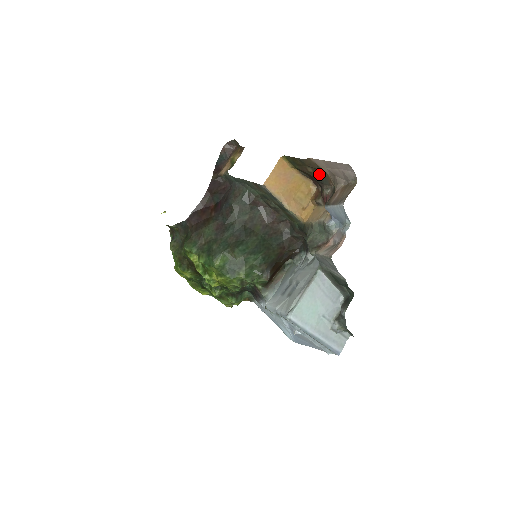
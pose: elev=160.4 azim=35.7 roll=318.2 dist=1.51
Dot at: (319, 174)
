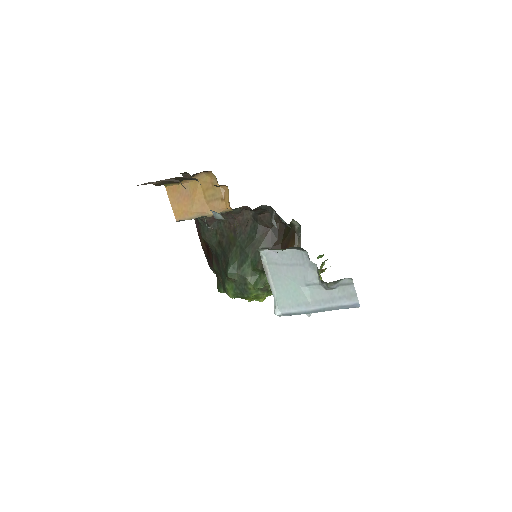
Dot at: (179, 179)
